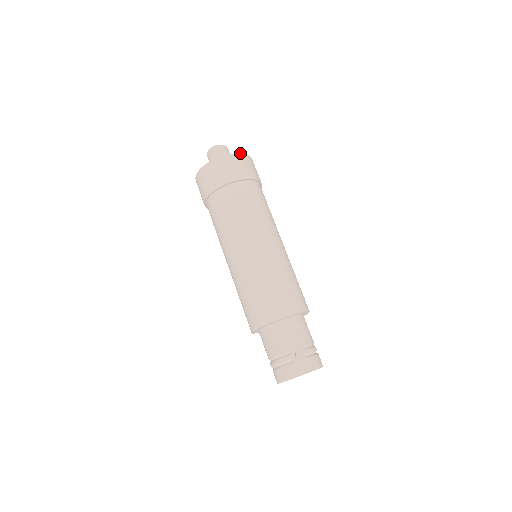
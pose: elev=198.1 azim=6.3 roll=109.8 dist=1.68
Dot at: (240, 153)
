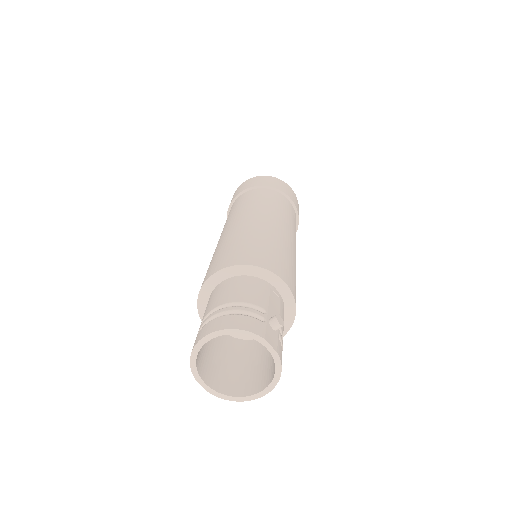
Dot at: (298, 204)
